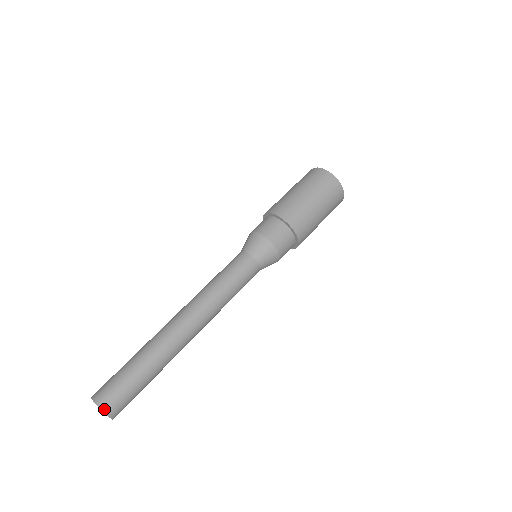
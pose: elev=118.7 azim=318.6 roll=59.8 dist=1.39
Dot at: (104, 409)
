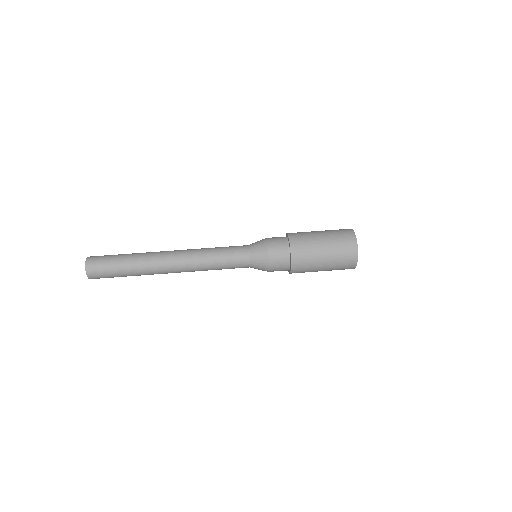
Dot at: (88, 260)
